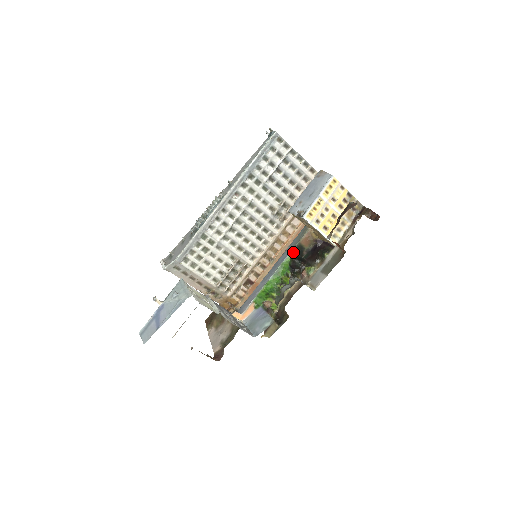
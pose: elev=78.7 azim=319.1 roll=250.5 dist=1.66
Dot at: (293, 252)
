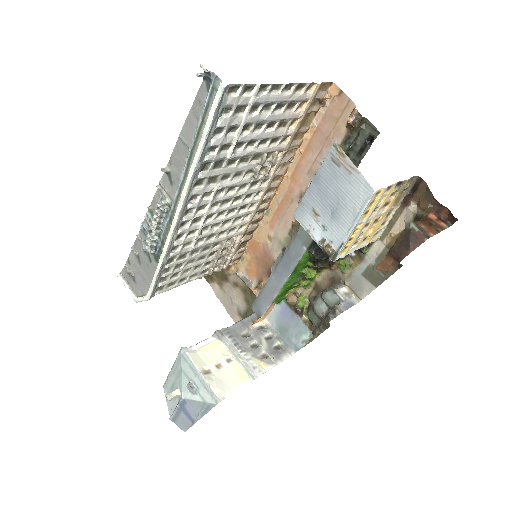
Dot at: (311, 246)
